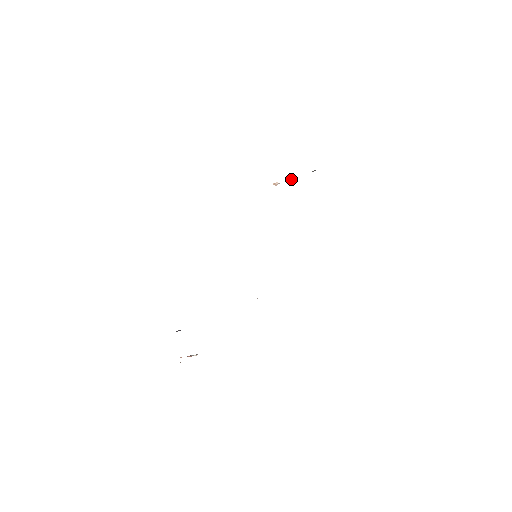
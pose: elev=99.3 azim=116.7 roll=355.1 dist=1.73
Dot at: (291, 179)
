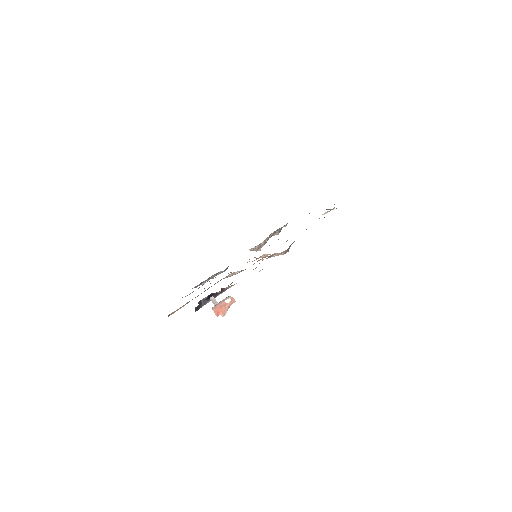
Dot at: occluded
